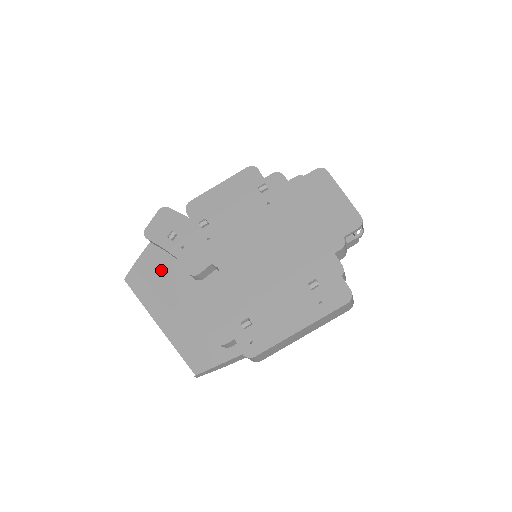
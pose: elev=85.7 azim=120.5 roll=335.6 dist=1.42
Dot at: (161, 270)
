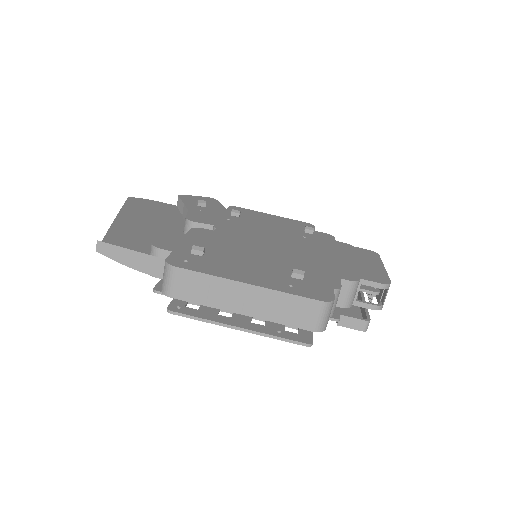
Dot at: (164, 214)
